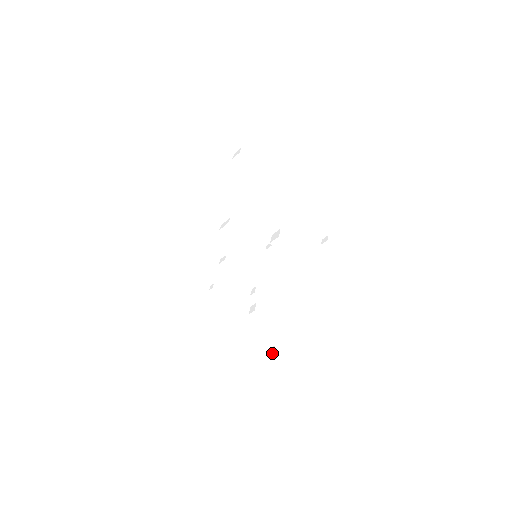
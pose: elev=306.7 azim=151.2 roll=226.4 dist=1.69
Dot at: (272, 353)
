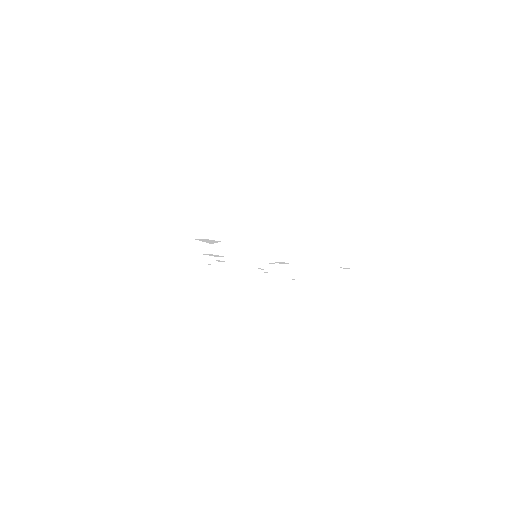
Dot at: occluded
